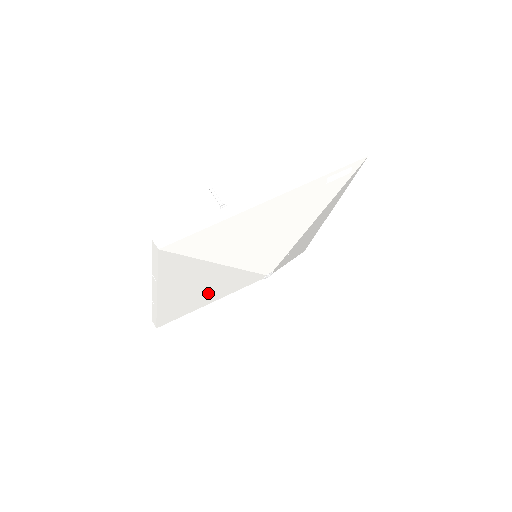
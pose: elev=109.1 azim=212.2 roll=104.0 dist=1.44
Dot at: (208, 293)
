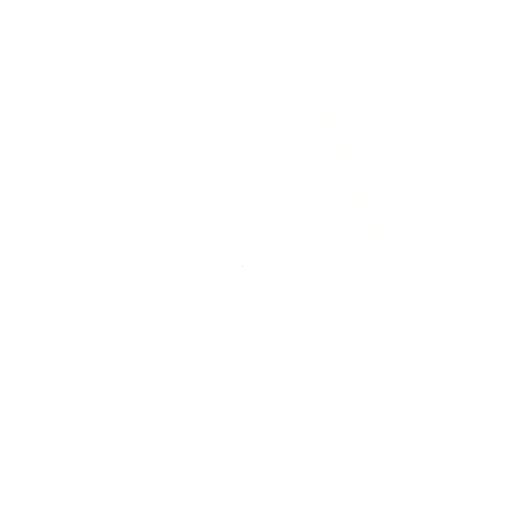
Dot at: (214, 289)
